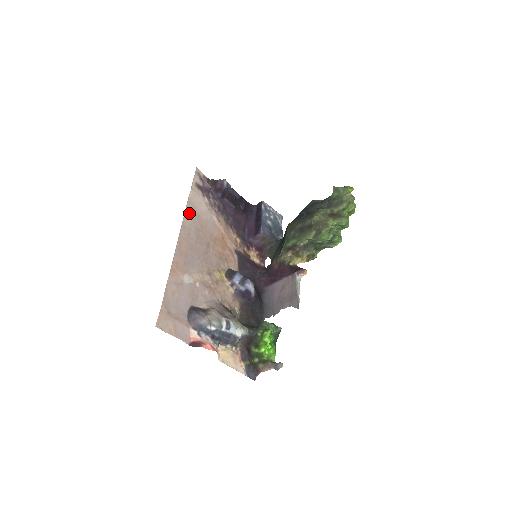
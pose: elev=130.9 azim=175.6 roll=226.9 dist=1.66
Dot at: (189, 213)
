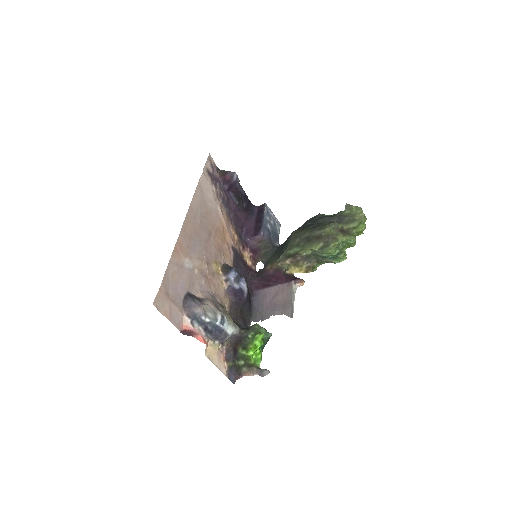
Dot at: (197, 196)
